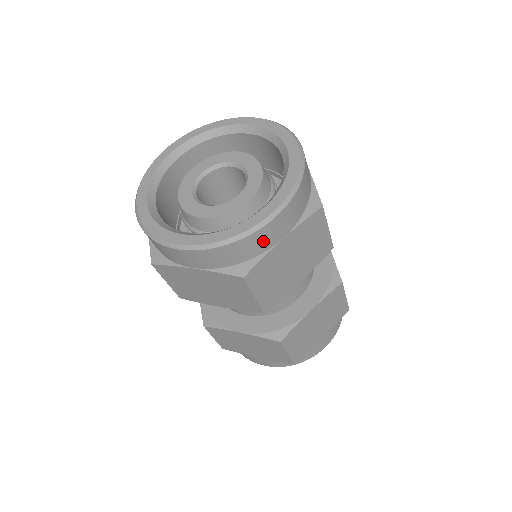
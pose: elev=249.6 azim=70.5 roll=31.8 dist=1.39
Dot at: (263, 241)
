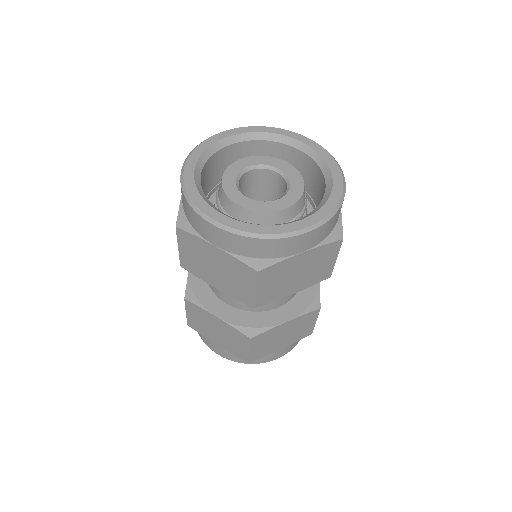
Dot at: (287, 248)
